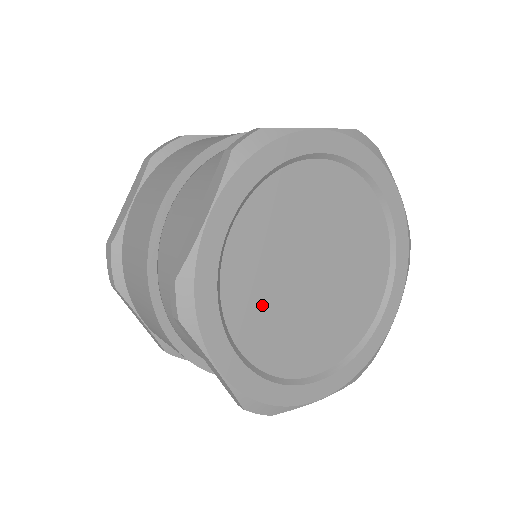
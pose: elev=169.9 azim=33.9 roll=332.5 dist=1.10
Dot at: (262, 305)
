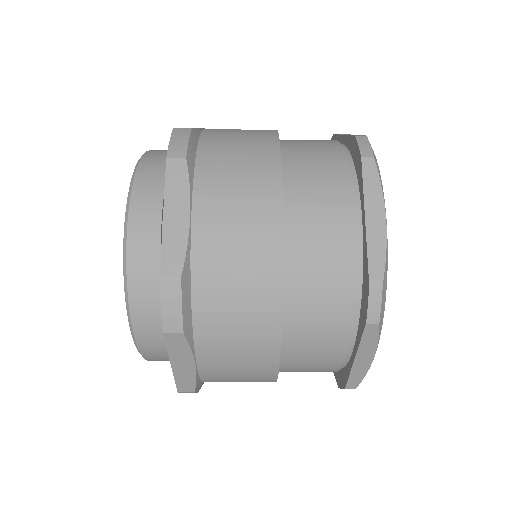
Dot at: occluded
